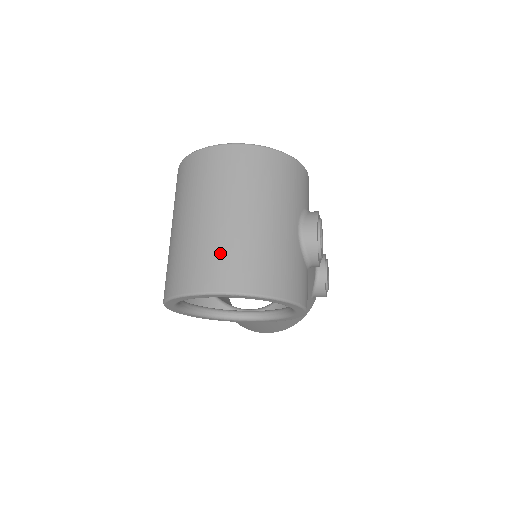
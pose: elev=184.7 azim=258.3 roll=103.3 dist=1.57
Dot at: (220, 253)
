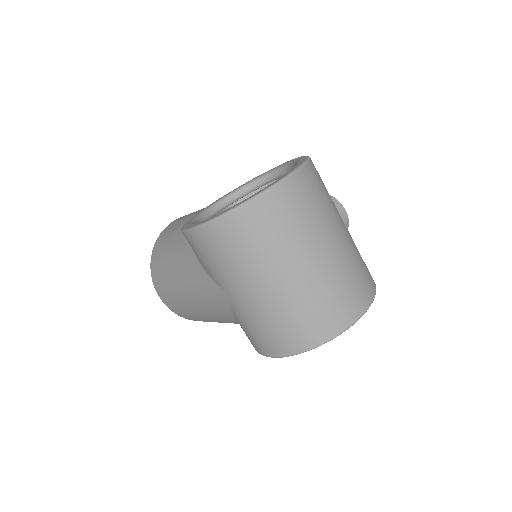
Dot at: (348, 281)
